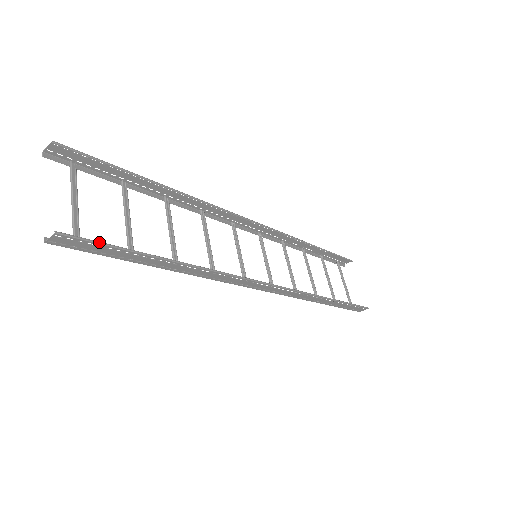
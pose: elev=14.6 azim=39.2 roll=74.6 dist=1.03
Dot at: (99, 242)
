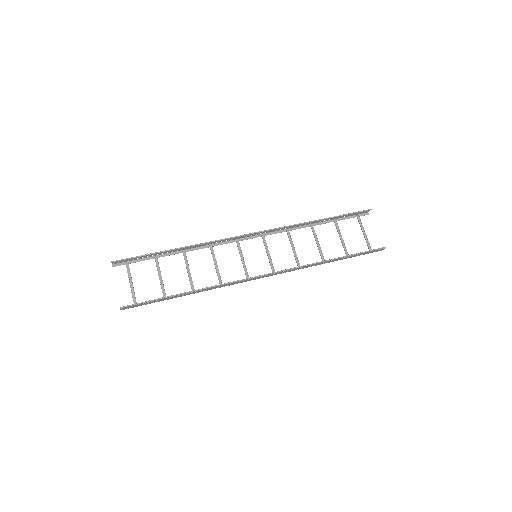
Dot at: (141, 303)
